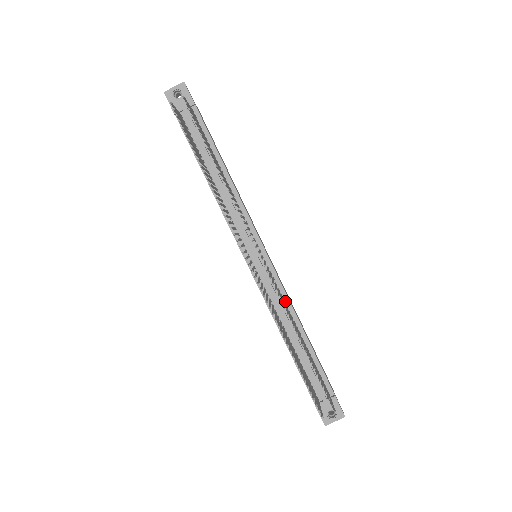
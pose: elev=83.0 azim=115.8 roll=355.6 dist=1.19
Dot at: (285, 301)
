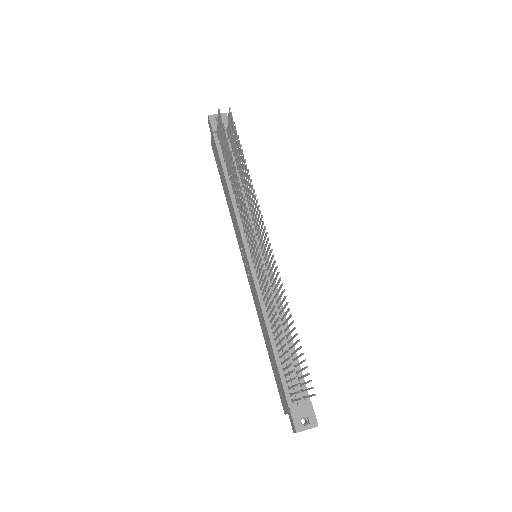
Dot at: (276, 298)
